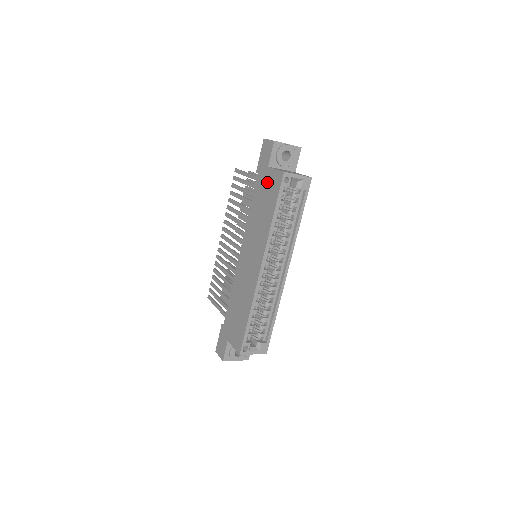
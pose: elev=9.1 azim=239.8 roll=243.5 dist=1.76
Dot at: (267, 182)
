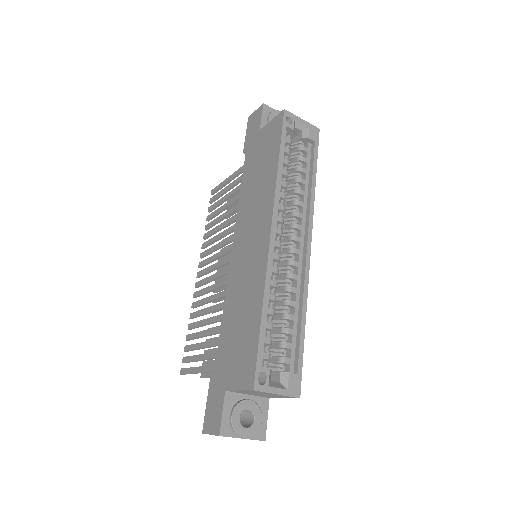
Dot at: (261, 142)
